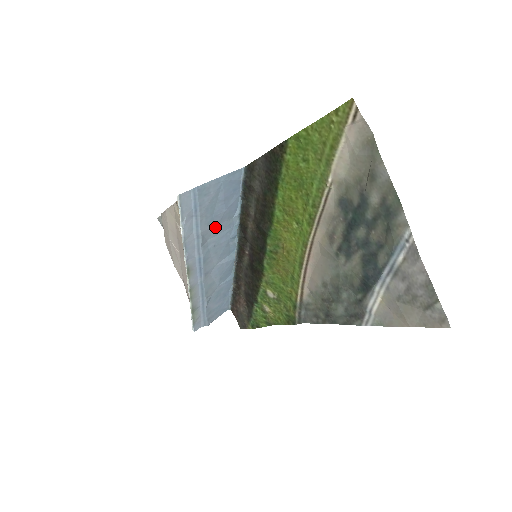
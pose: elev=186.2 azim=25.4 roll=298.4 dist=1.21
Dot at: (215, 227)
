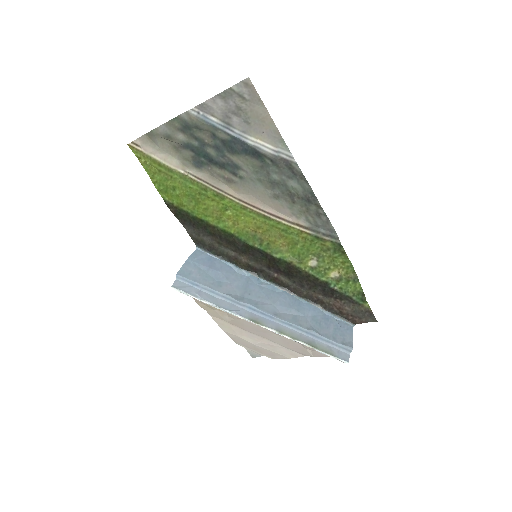
Dot at: (231, 285)
